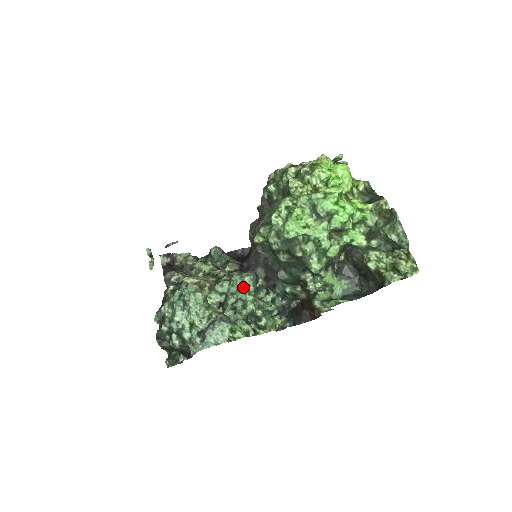
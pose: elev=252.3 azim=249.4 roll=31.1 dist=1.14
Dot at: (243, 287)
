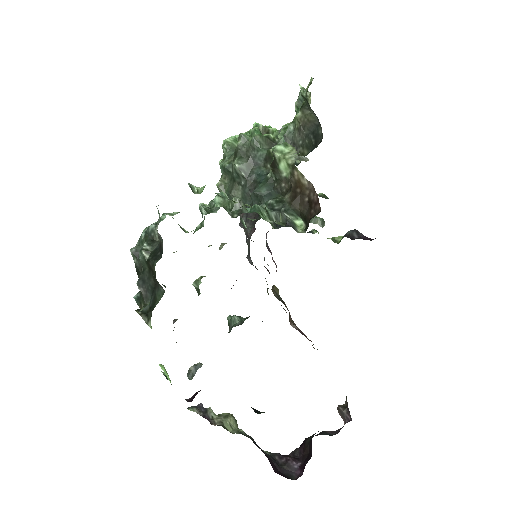
Dot at: occluded
